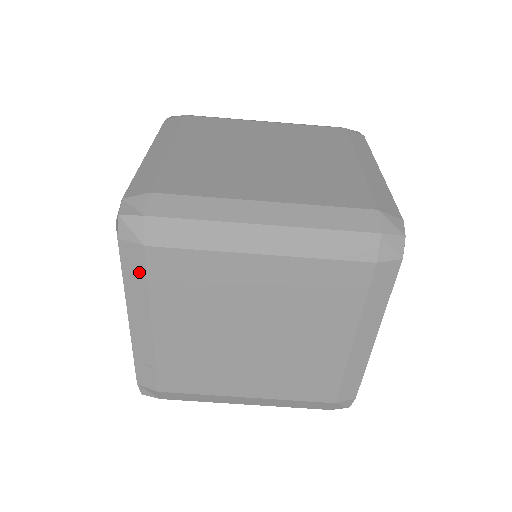
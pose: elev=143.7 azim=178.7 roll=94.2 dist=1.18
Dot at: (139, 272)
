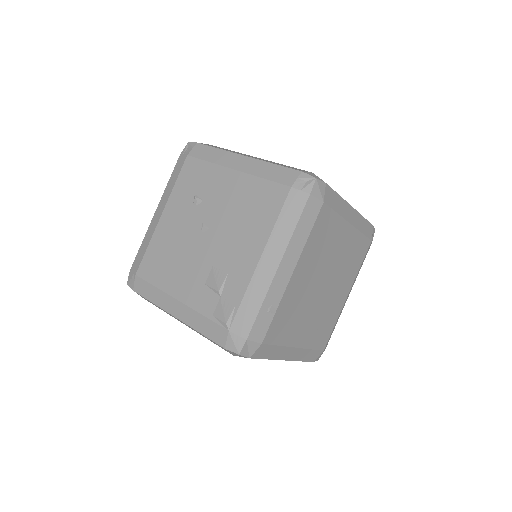
Dot at: (310, 222)
